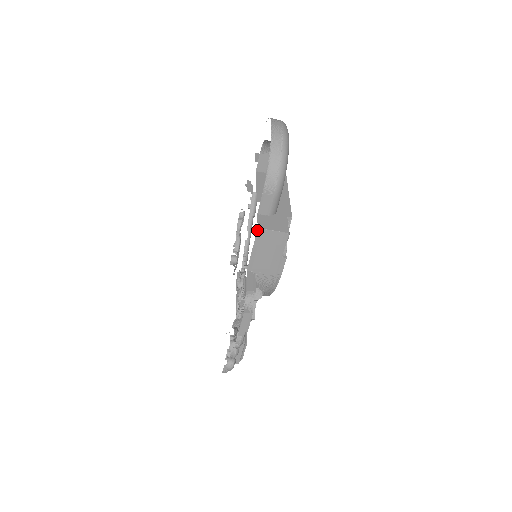
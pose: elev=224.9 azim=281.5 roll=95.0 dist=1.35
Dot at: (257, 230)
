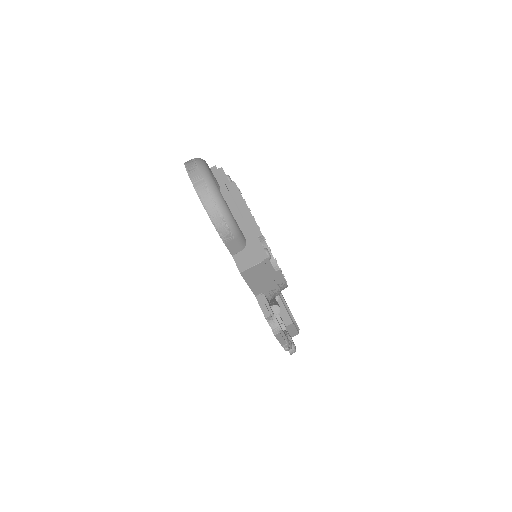
Dot at: occluded
